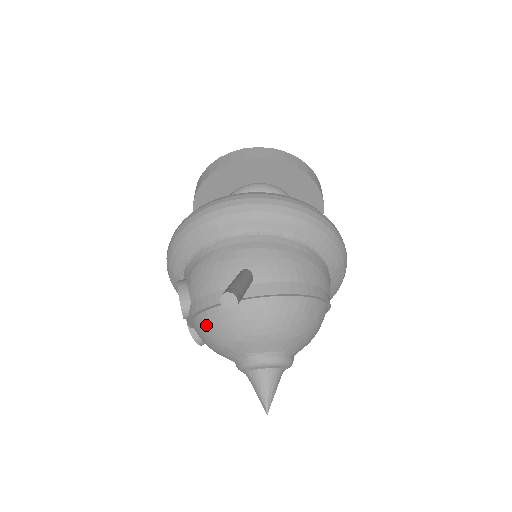
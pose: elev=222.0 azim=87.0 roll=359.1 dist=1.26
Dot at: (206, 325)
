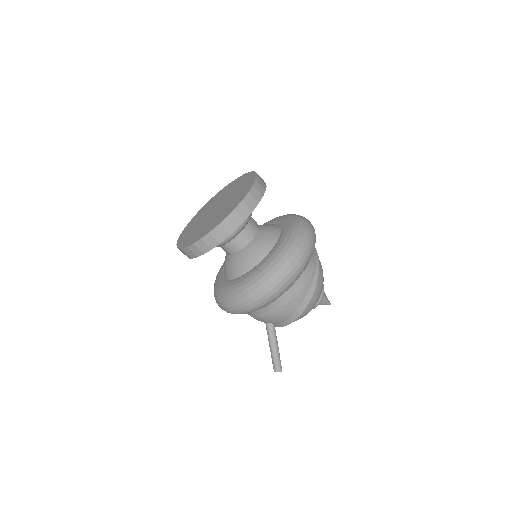
Dot at: occluded
